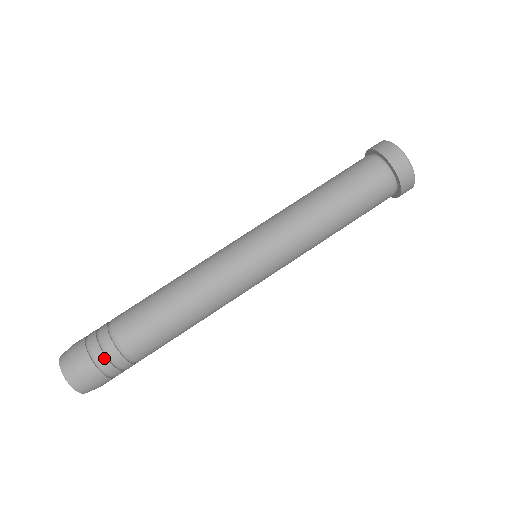
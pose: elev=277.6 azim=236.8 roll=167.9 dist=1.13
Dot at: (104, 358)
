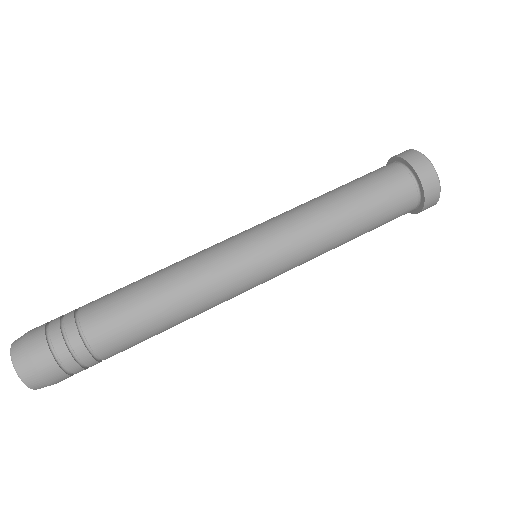
Dot at: (58, 331)
